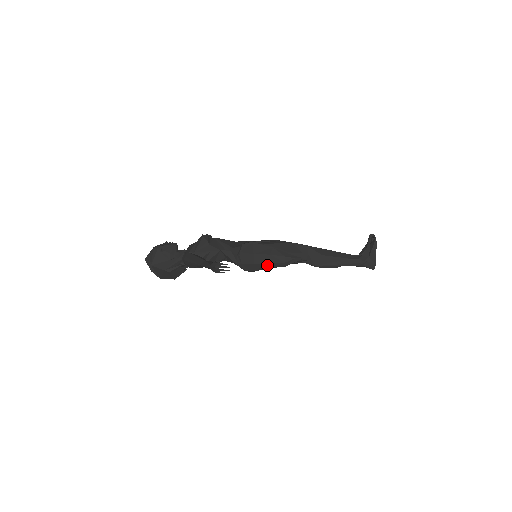
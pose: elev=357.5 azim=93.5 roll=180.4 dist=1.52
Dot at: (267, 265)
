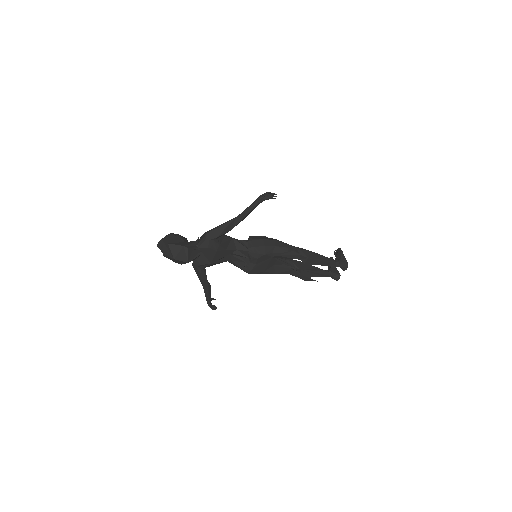
Dot at: (274, 249)
